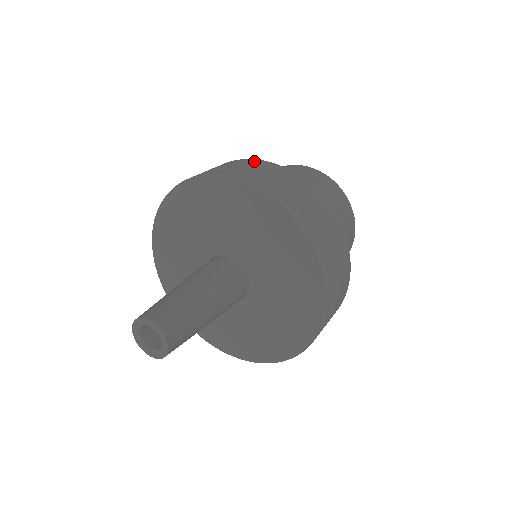
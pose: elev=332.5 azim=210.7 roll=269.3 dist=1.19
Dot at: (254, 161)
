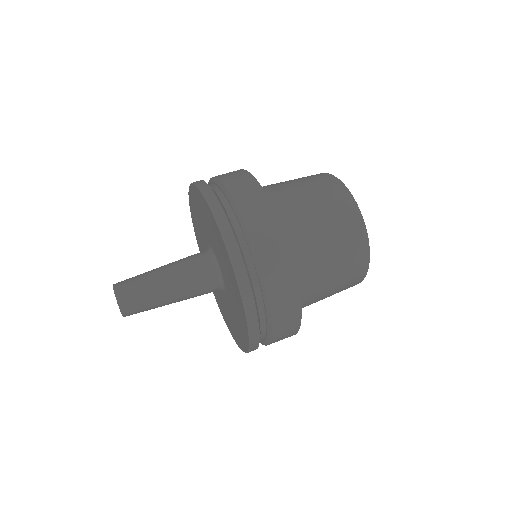
Dot at: (238, 171)
